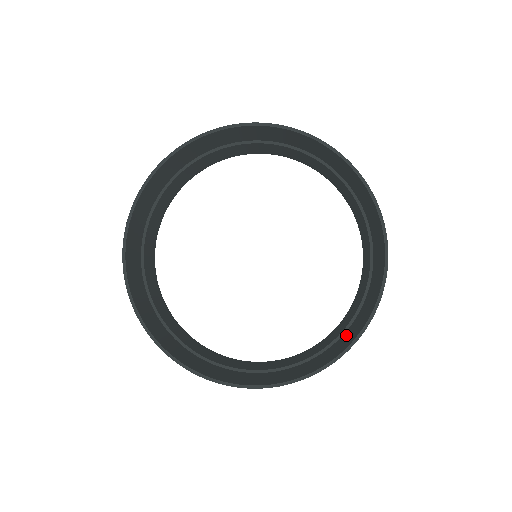
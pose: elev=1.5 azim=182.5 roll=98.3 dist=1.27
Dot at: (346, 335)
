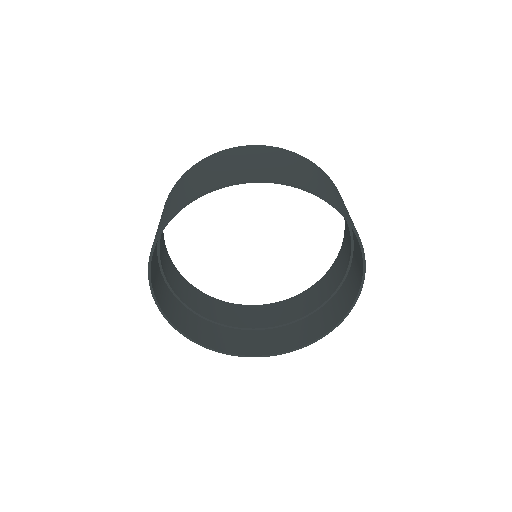
Dot at: (330, 307)
